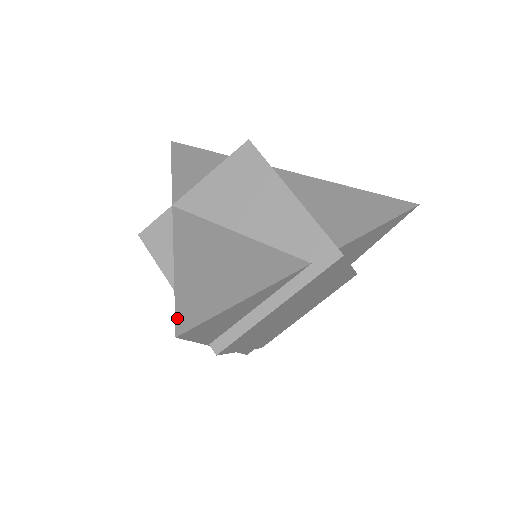
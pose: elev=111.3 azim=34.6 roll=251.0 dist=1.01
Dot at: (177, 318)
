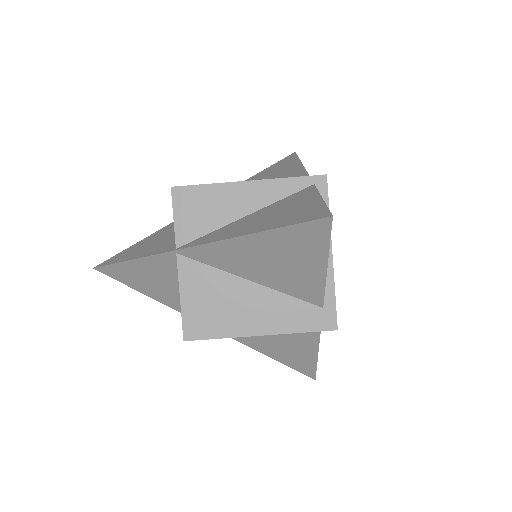
Dot at: (304, 374)
